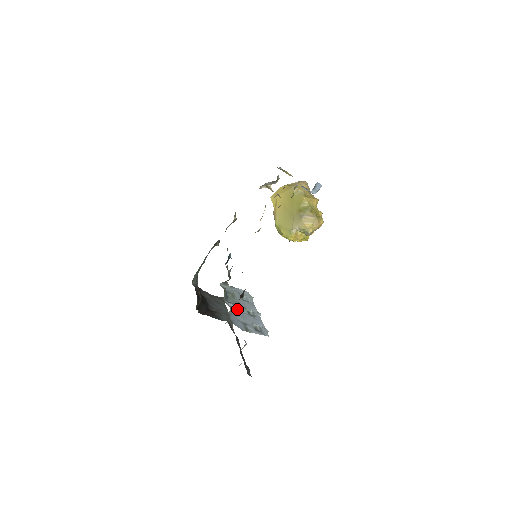
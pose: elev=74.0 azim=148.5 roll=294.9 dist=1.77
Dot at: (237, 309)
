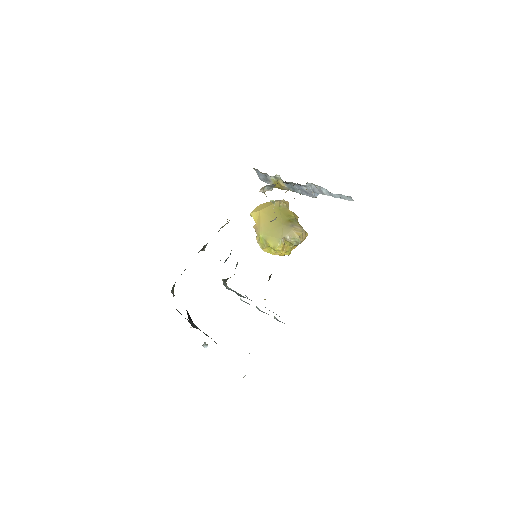
Dot at: occluded
